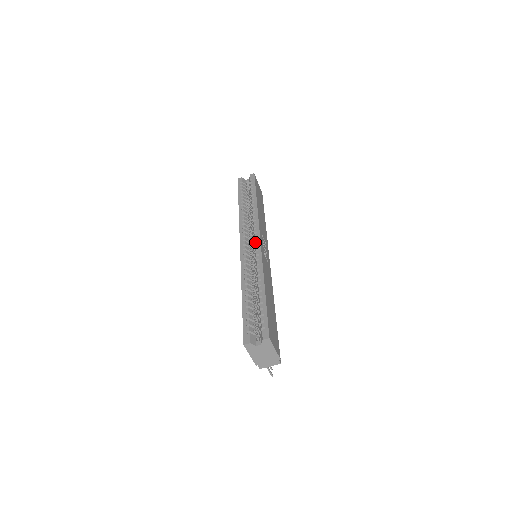
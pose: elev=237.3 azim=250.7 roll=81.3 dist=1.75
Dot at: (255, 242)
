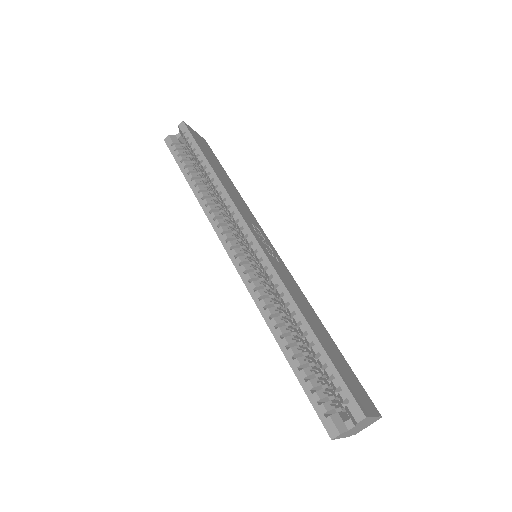
Dot at: (250, 246)
